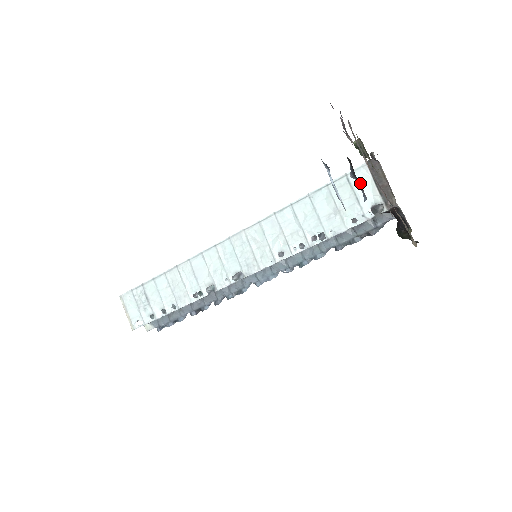
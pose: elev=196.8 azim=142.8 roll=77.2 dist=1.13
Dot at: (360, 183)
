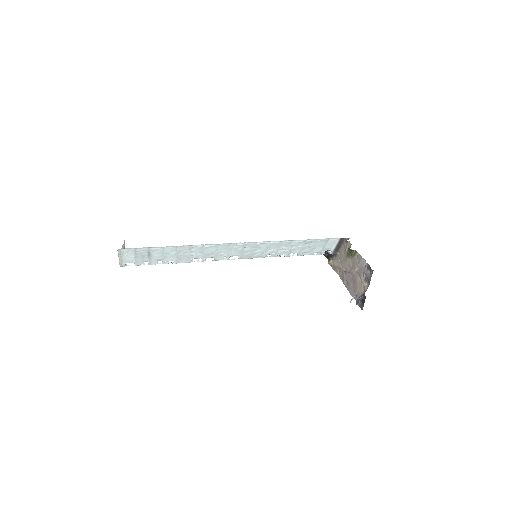
Dot at: (331, 244)
